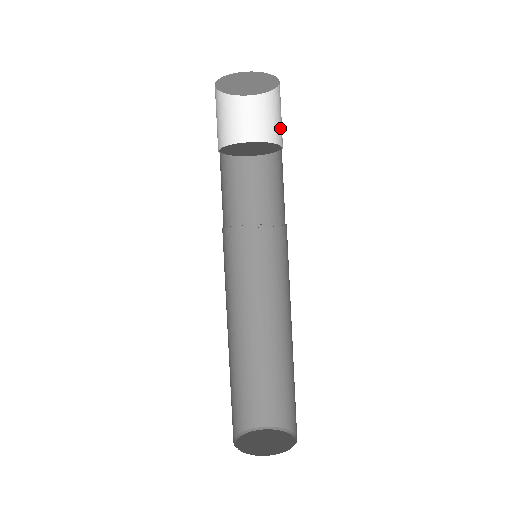
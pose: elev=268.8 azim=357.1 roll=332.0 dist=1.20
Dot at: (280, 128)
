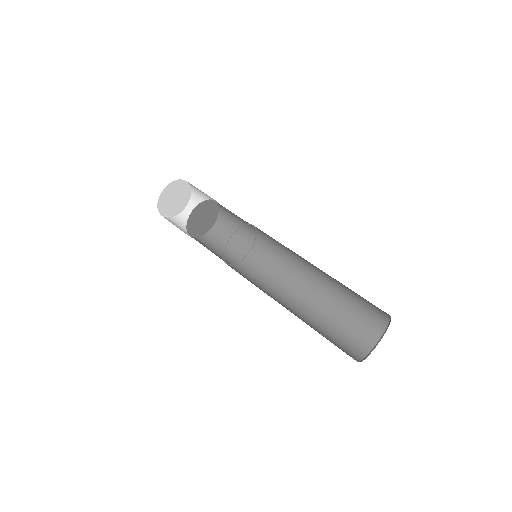
Dot at: (208, 197)
